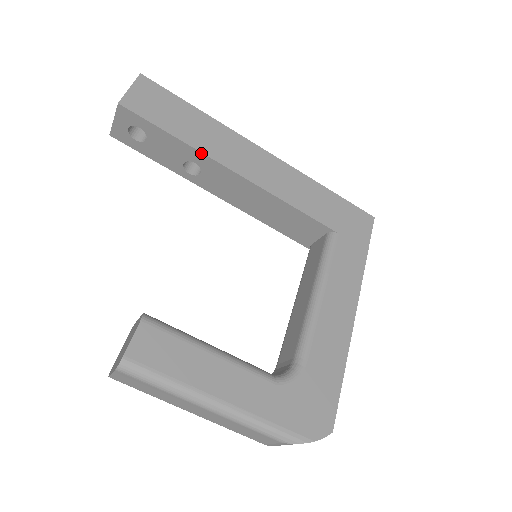
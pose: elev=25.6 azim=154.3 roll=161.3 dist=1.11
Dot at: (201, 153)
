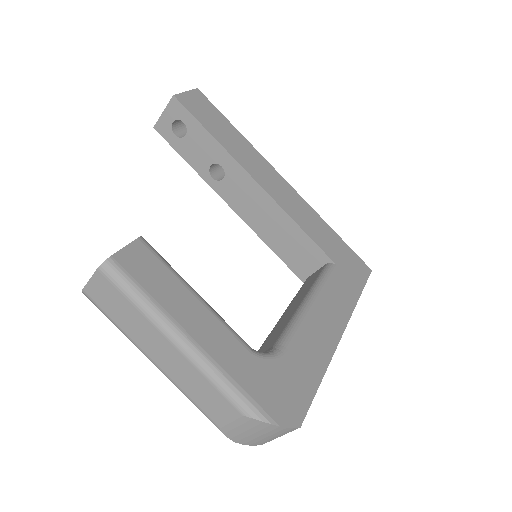
Dot at: (230, 156)
